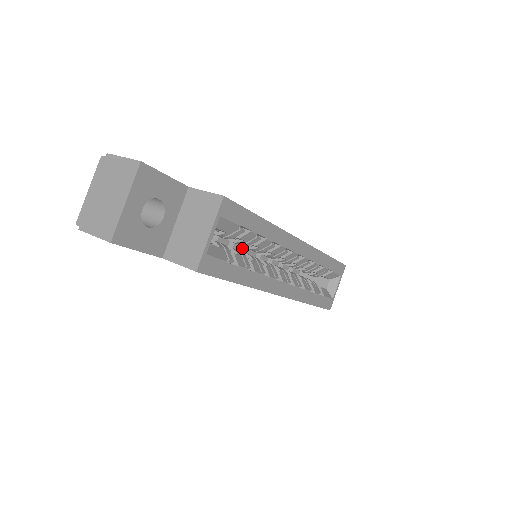
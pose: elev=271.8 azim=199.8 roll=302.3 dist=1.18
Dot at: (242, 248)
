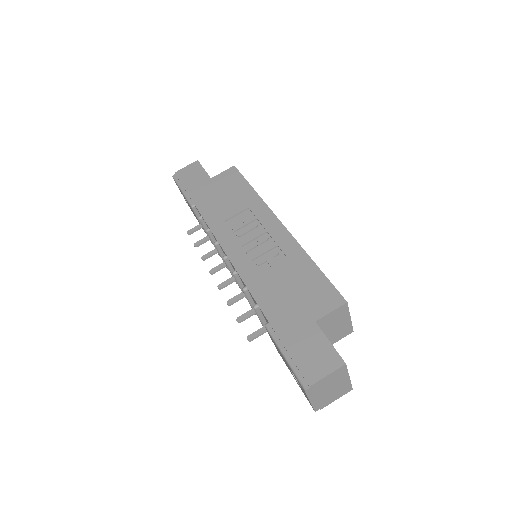
Dot at: occluded
